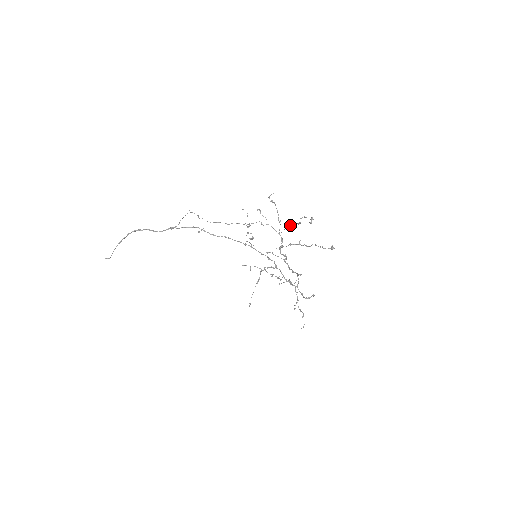
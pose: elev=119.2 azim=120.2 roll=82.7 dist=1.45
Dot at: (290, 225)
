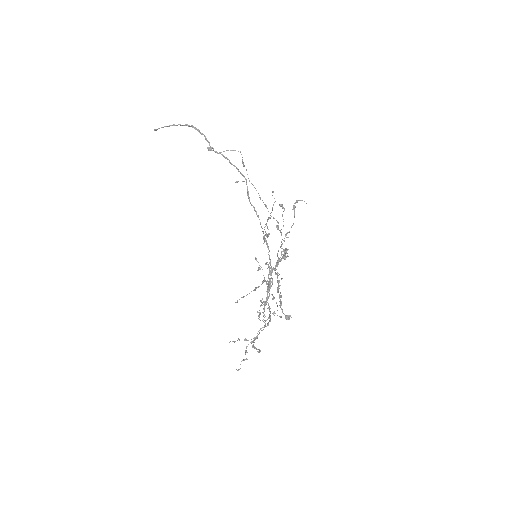
Dot at: occluded
